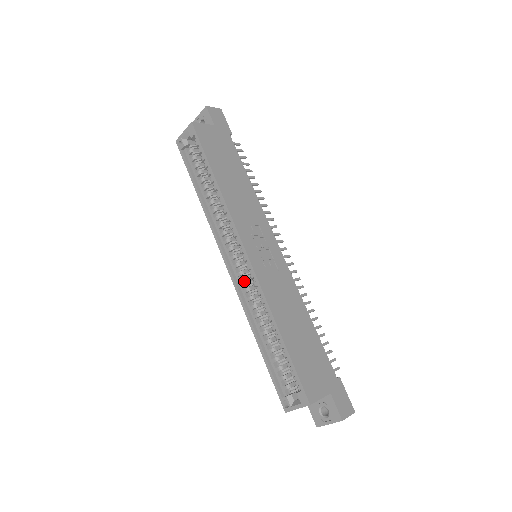
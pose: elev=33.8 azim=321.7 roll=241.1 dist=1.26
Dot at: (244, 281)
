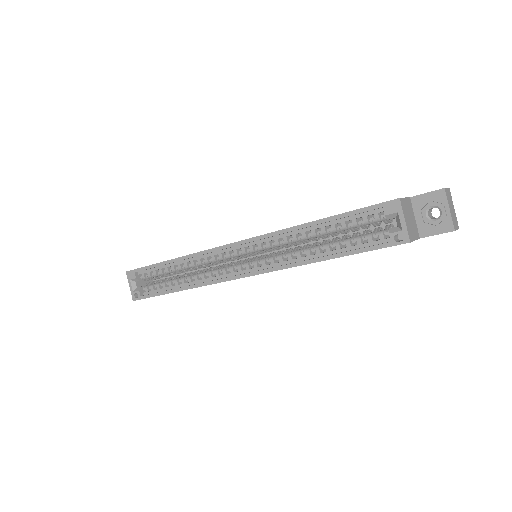
Dot at: (263, 260)
